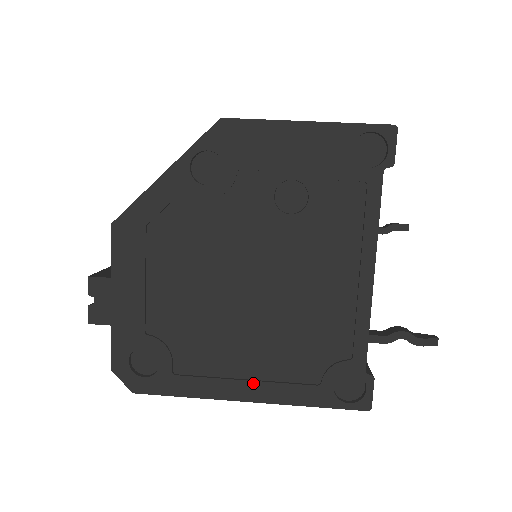
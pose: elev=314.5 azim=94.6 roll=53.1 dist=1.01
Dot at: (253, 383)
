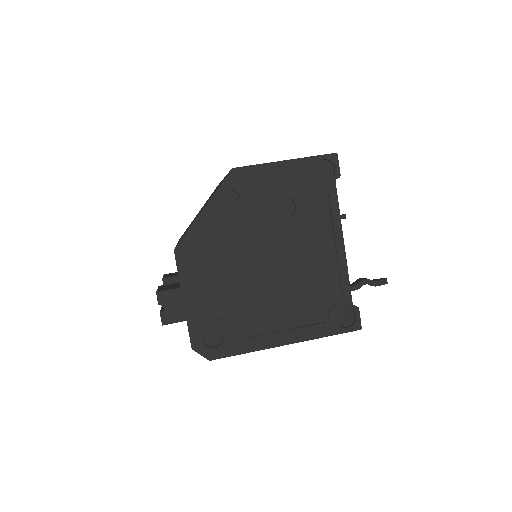
Dot at: (287, 332)
